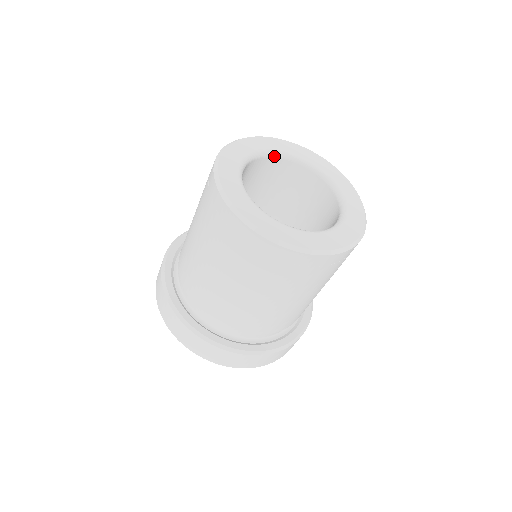
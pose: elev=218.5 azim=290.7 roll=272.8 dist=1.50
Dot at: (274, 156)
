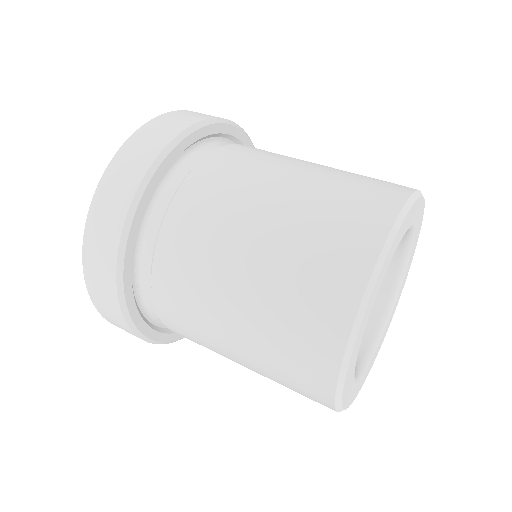
Dot at: occluded
